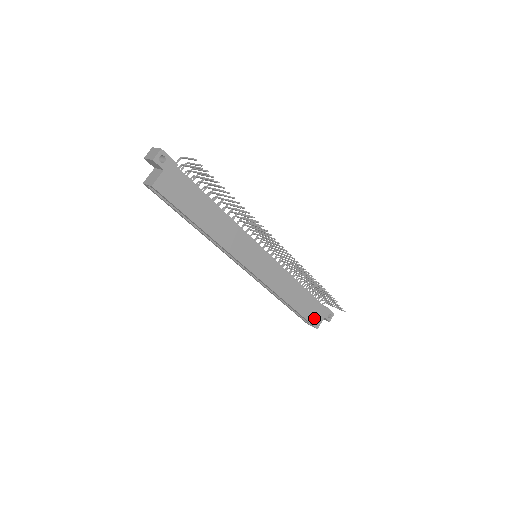
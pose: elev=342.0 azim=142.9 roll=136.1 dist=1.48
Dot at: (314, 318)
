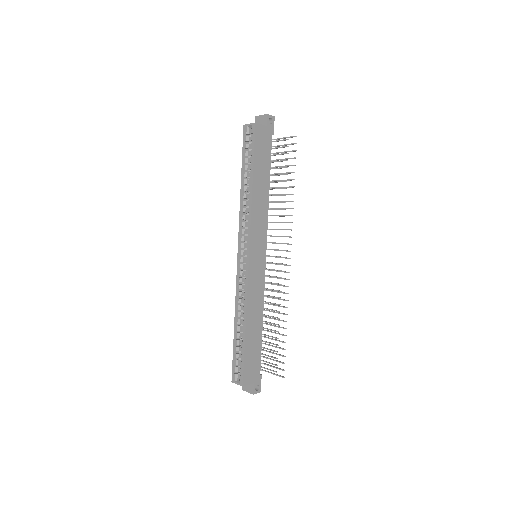
Dot at: (248, 370)
